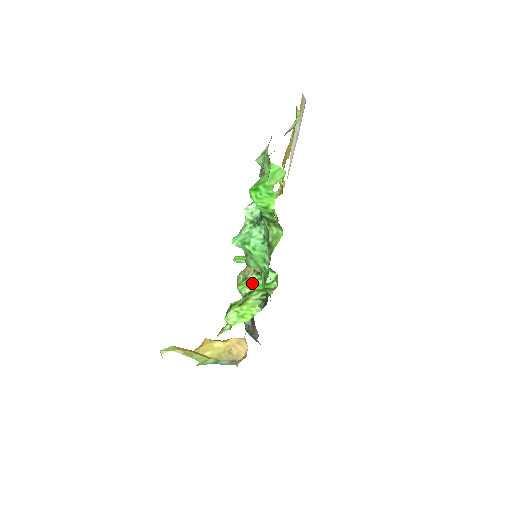
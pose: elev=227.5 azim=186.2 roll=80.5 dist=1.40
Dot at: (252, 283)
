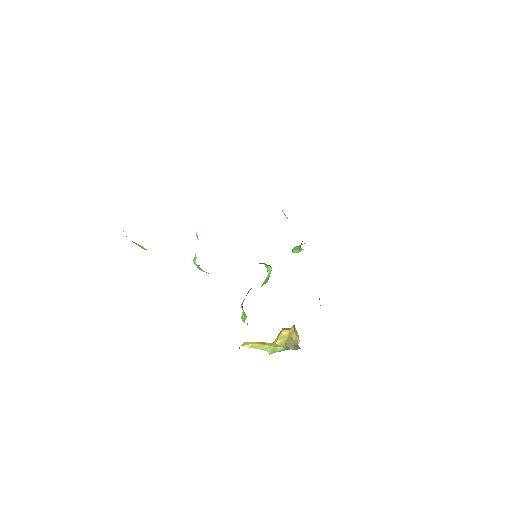
Dot at: occluded
